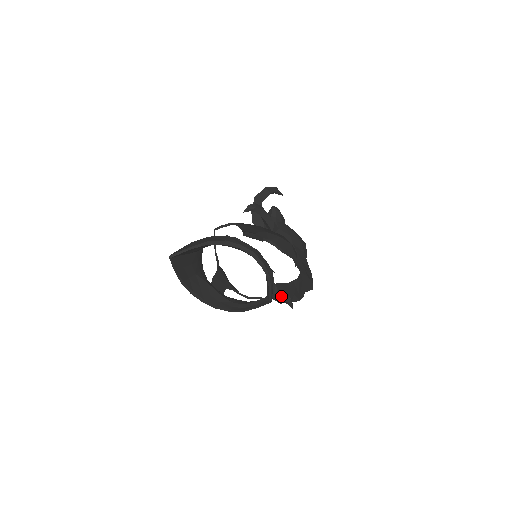
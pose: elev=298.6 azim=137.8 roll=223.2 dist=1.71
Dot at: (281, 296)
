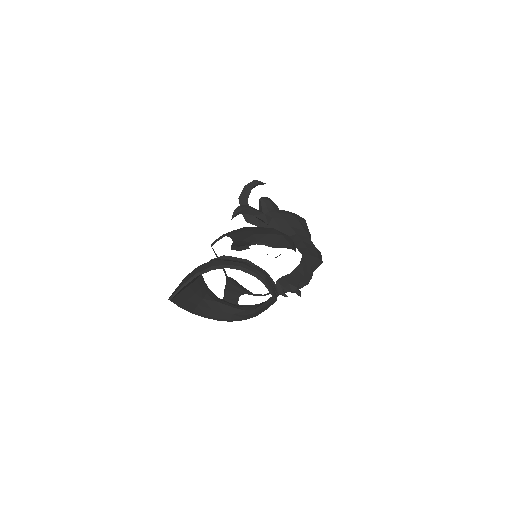
Dot at: (286, 289)
